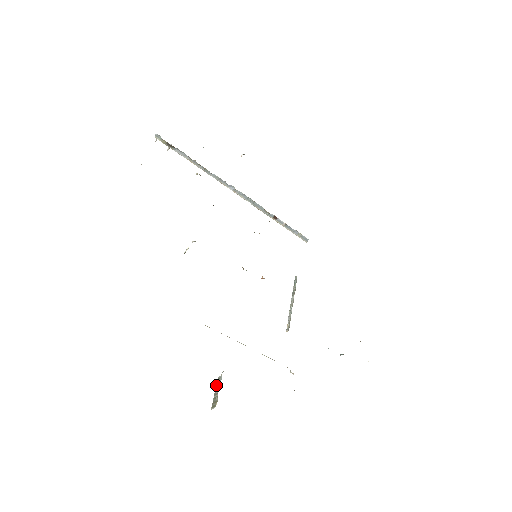
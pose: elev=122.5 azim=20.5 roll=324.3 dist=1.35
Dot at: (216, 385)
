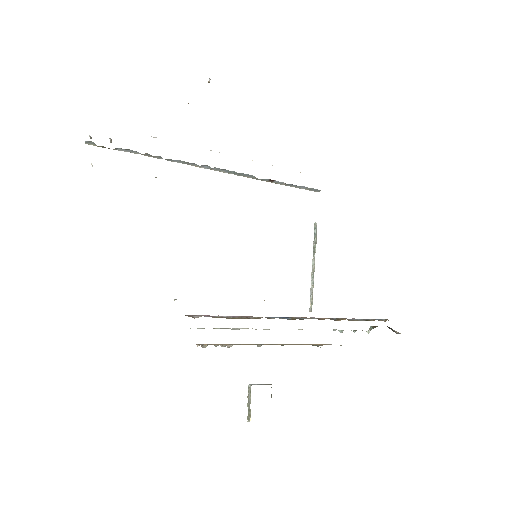
Dot at: occluded
